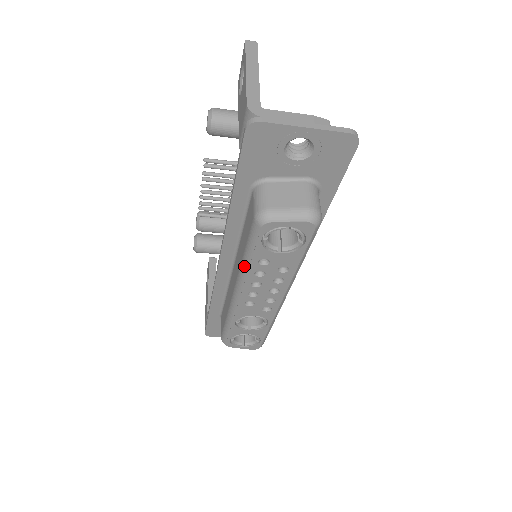
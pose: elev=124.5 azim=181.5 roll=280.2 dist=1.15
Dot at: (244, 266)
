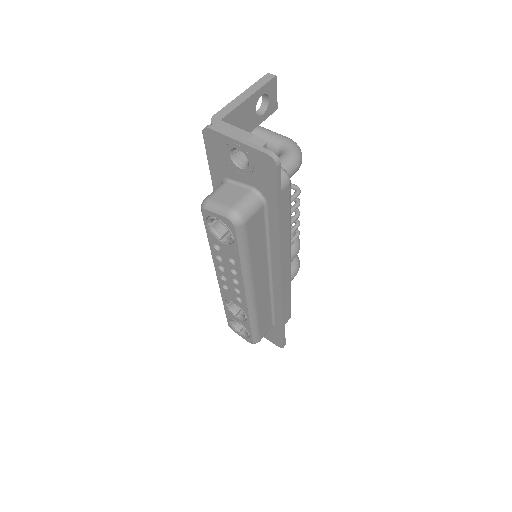
Dot at: occluded
